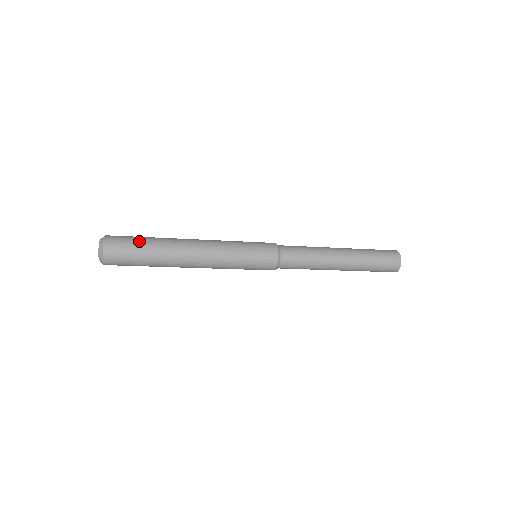
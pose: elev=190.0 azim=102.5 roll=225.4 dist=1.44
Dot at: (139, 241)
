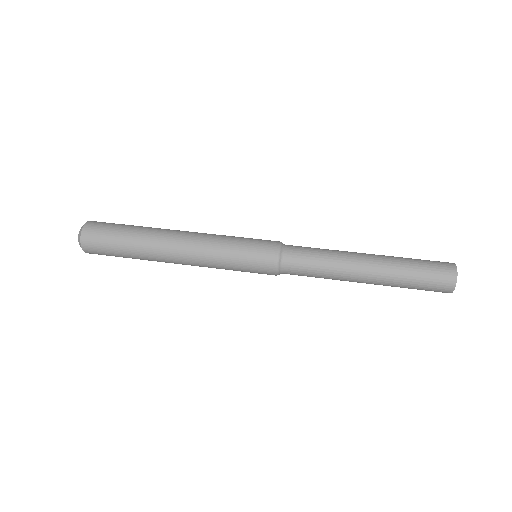
Dot at: (116, 241)
